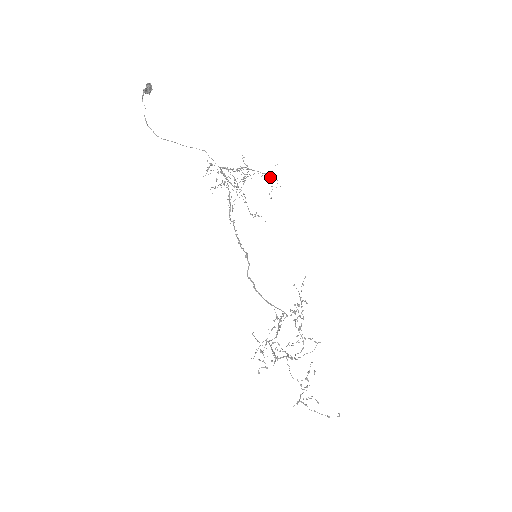
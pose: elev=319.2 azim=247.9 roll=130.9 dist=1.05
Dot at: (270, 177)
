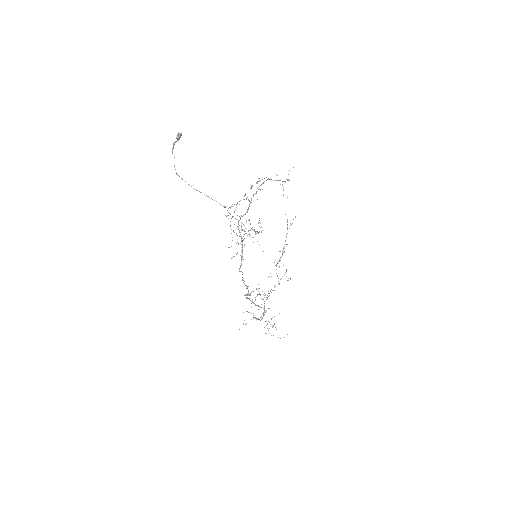
Dot at: (283, 181)
